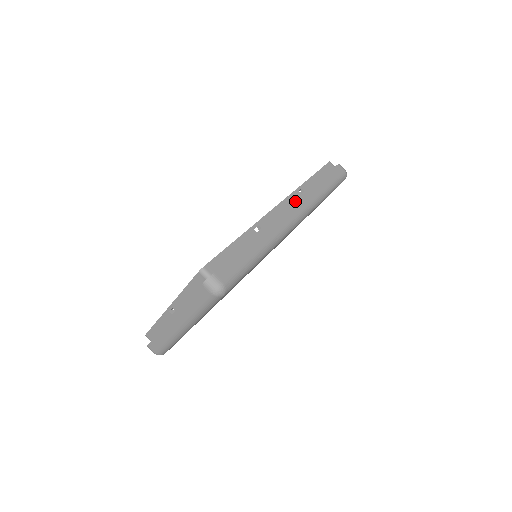
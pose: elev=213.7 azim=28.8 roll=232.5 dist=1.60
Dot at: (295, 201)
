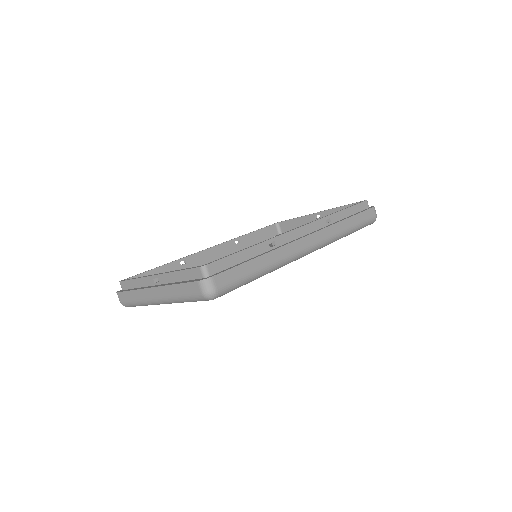
Dot at: (318, 230)
